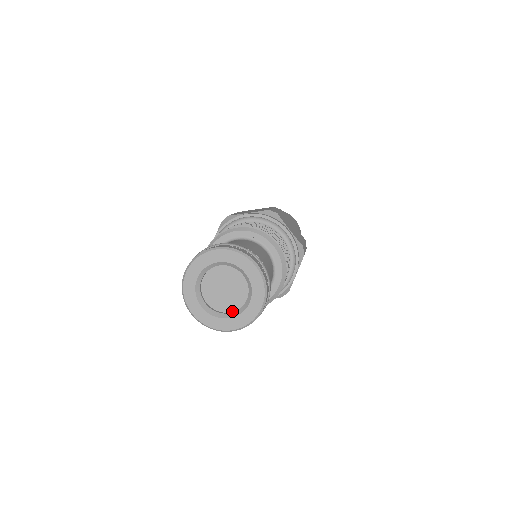
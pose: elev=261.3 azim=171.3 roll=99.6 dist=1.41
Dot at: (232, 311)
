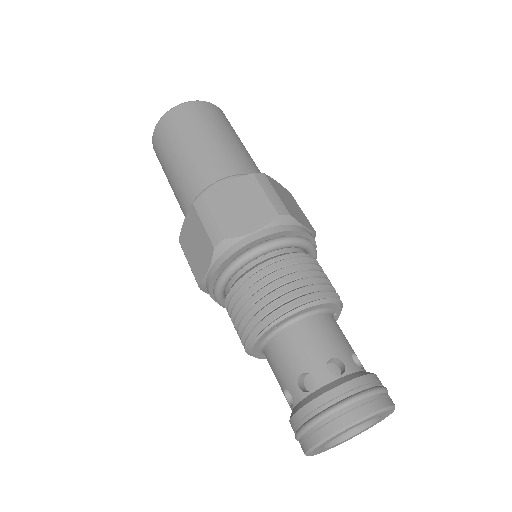
Dot at: occluded
